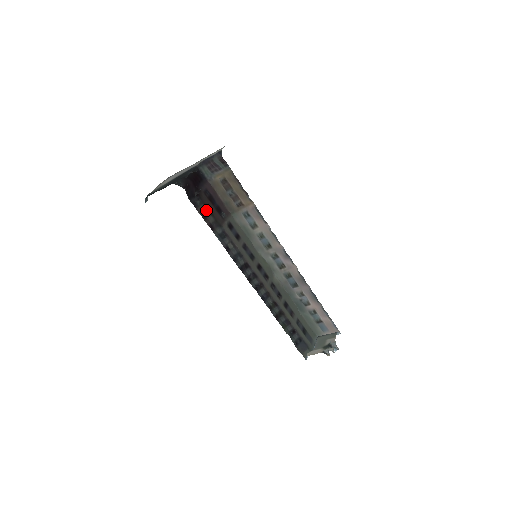
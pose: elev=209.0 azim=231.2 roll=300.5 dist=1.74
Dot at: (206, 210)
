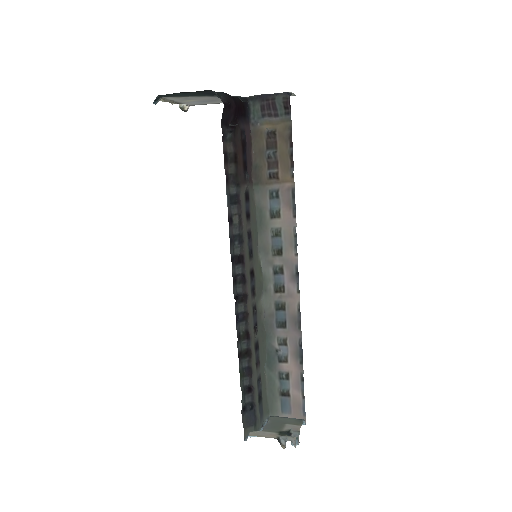
Dot at: (232, 152)
